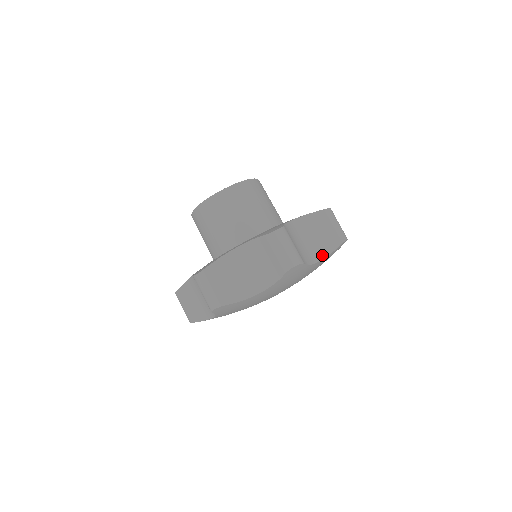
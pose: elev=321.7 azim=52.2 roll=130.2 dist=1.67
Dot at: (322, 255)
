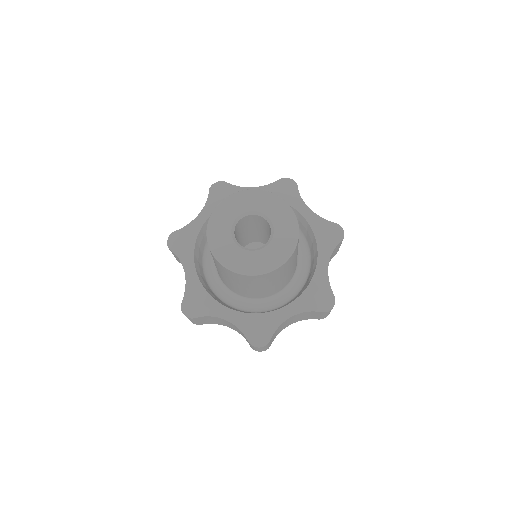
Dot at: occluded
